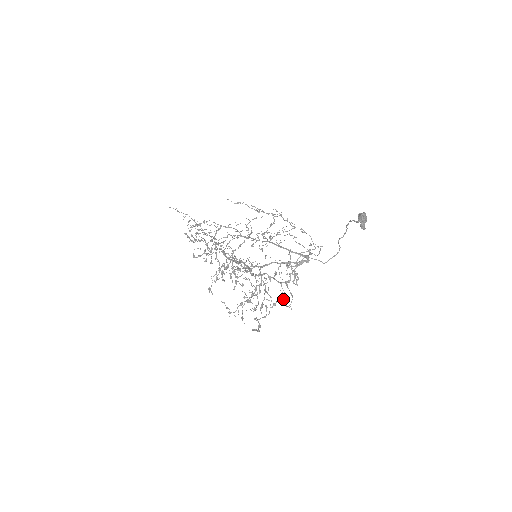
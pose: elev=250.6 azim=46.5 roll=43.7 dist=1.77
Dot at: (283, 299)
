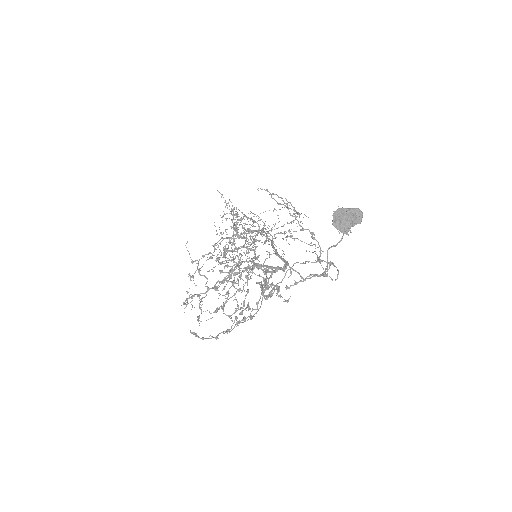
Dot at: (223, 302)
